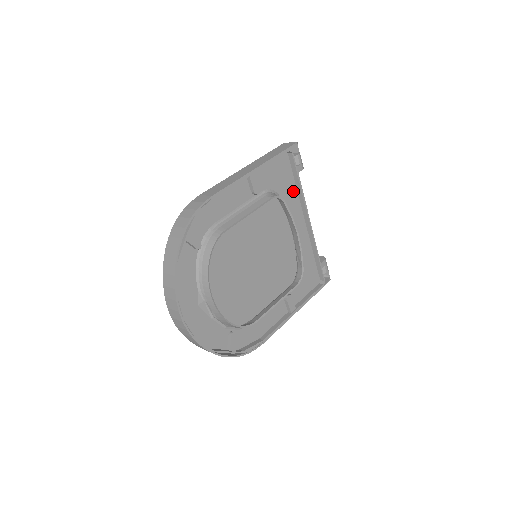
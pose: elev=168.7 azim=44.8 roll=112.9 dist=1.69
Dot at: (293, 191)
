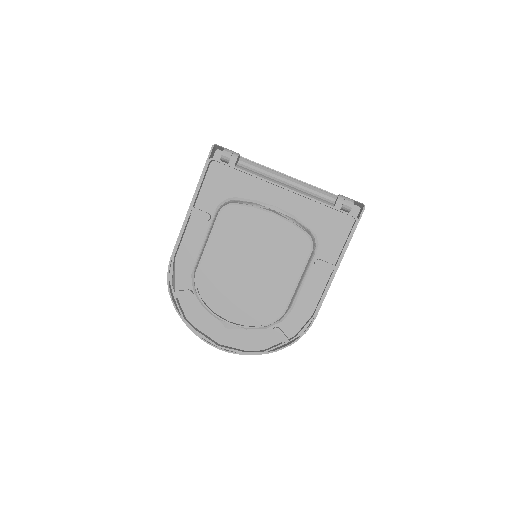
Dot at: (247, 180)
